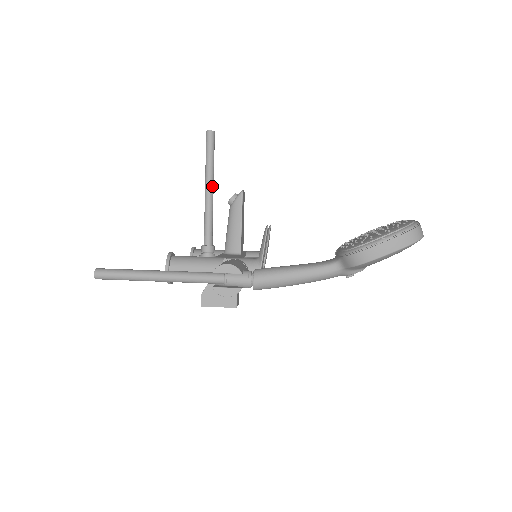
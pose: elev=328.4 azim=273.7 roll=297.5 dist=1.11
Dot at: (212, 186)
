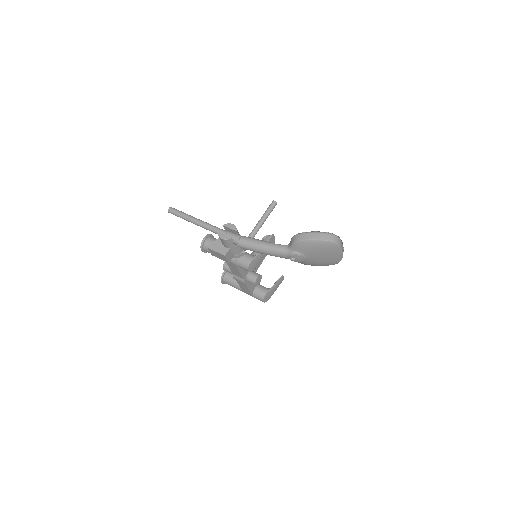
Dot at: (259, 227)
